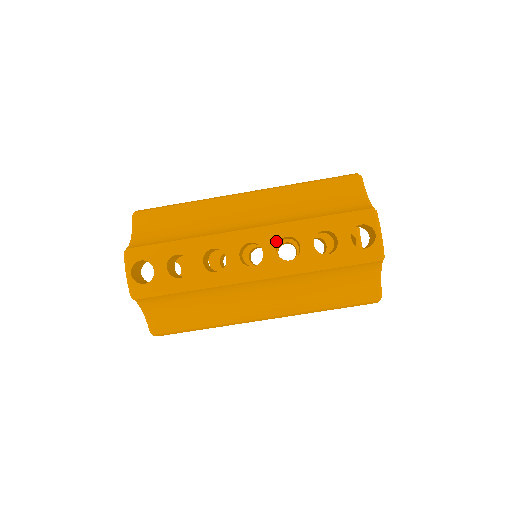
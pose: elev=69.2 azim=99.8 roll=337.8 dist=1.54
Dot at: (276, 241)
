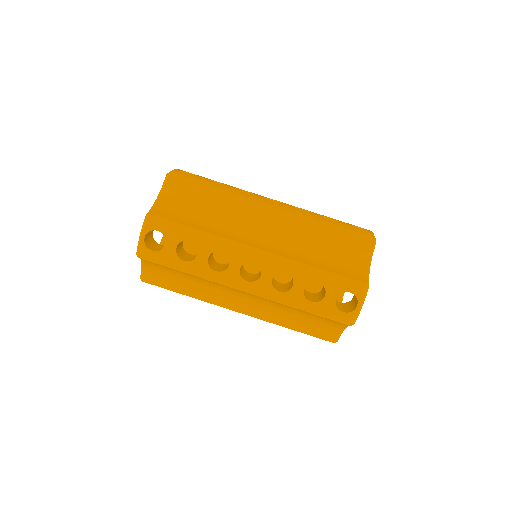
Dot at: (276, 271)
